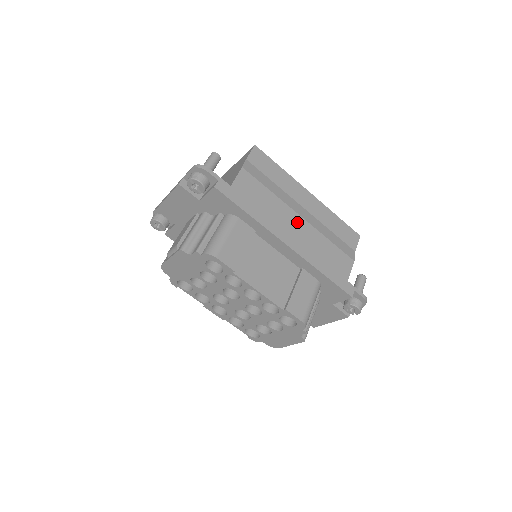
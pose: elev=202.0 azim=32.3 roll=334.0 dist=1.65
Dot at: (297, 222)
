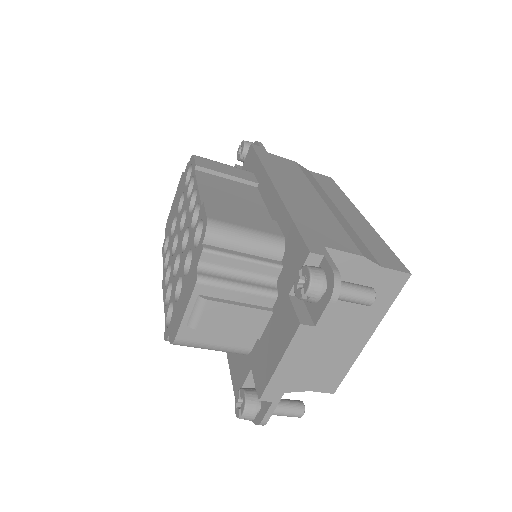
Dot at: (312, 196)
